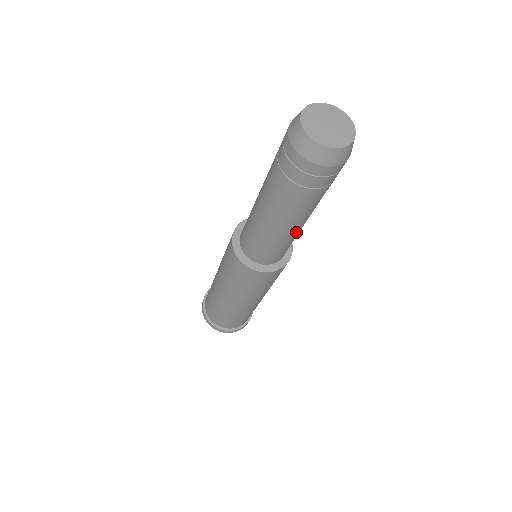
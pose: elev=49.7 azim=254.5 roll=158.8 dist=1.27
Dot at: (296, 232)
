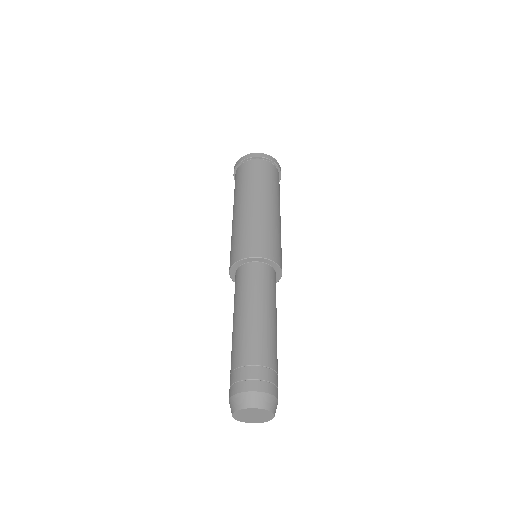
Dot at: occluded
